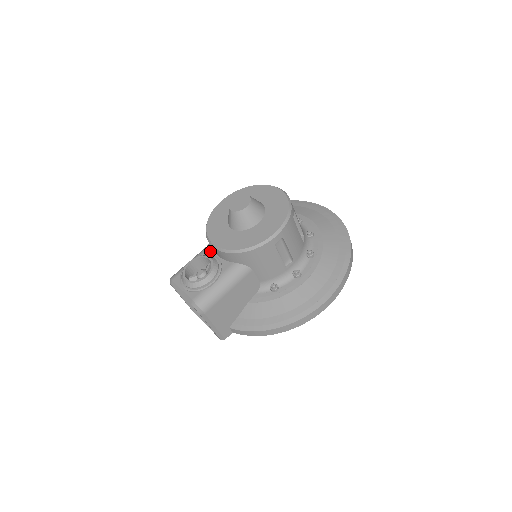
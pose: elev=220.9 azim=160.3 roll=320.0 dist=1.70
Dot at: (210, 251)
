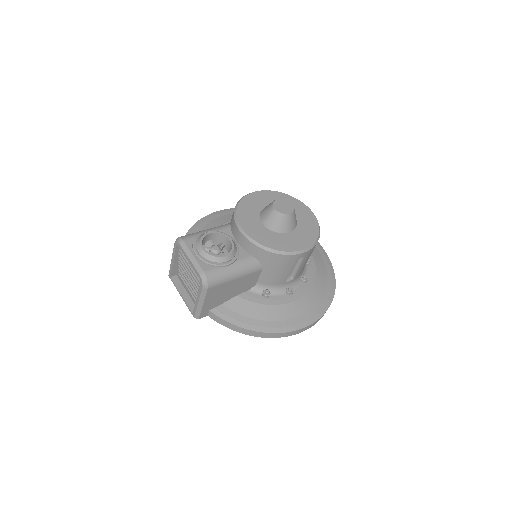
Dot at: (228, 232)
